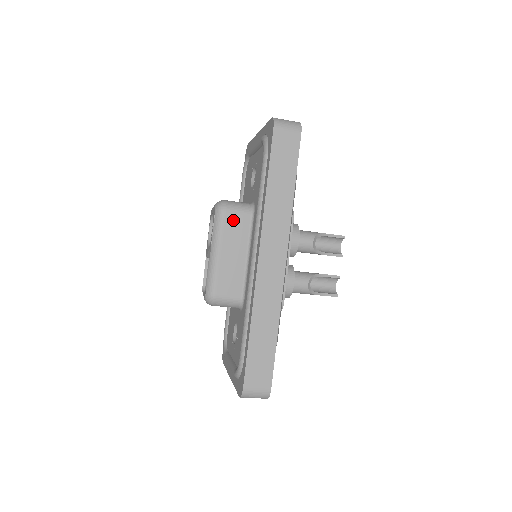
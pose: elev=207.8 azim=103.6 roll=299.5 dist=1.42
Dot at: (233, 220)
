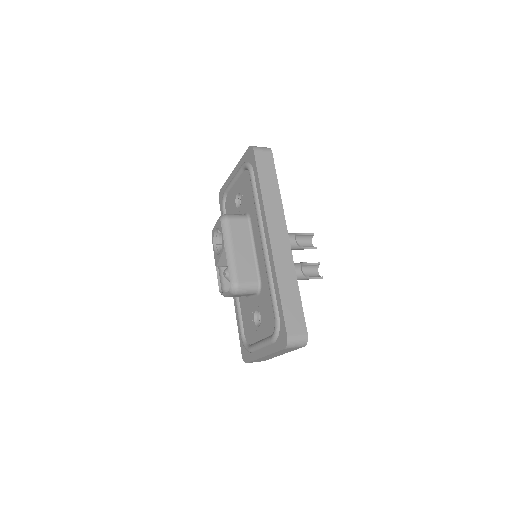
Dot at: (236, 225)
